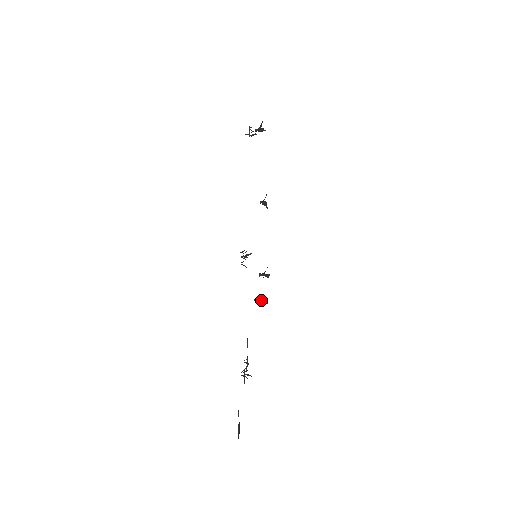
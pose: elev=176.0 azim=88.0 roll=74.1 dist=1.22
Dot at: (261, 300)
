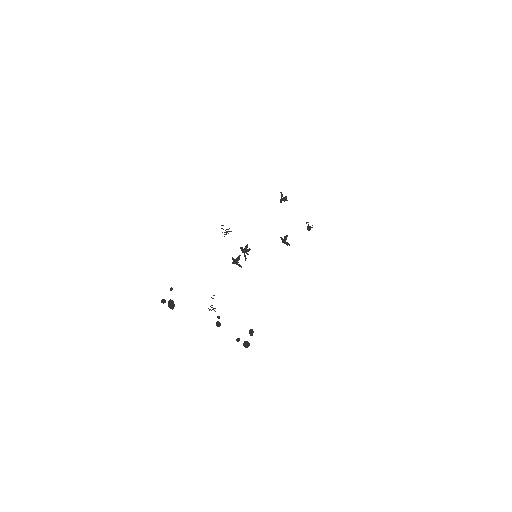
Dot at: (235, 262)
